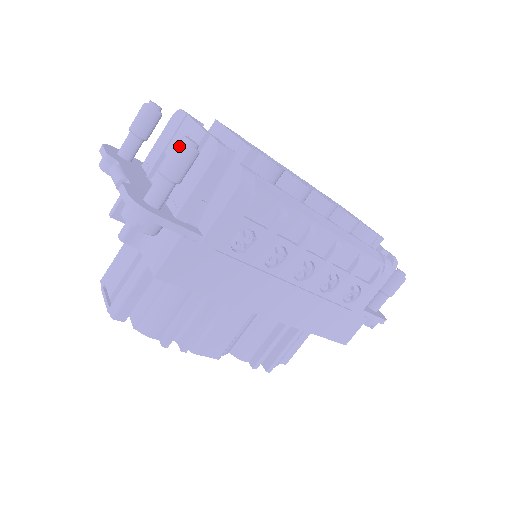
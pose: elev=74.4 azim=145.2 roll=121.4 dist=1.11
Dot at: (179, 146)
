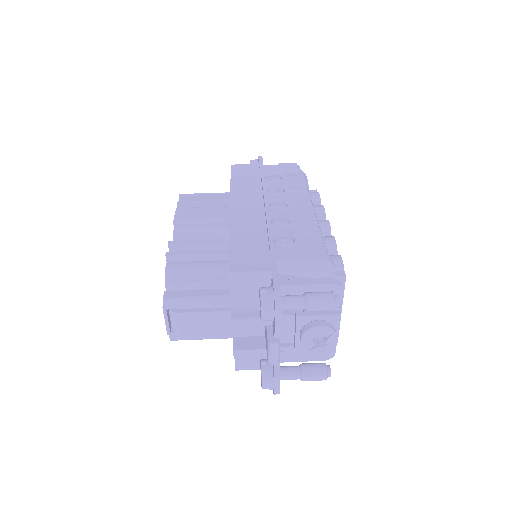
Dot at: occluded
